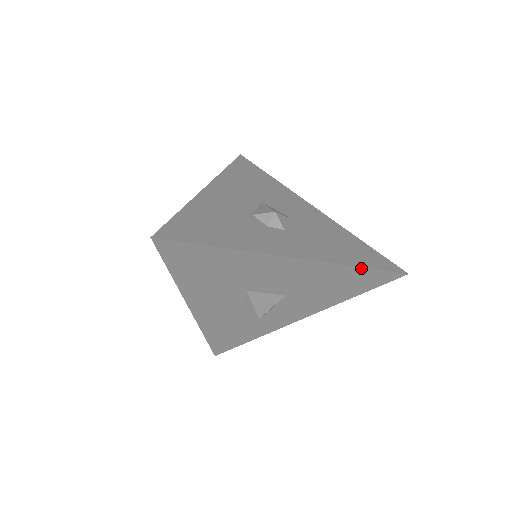
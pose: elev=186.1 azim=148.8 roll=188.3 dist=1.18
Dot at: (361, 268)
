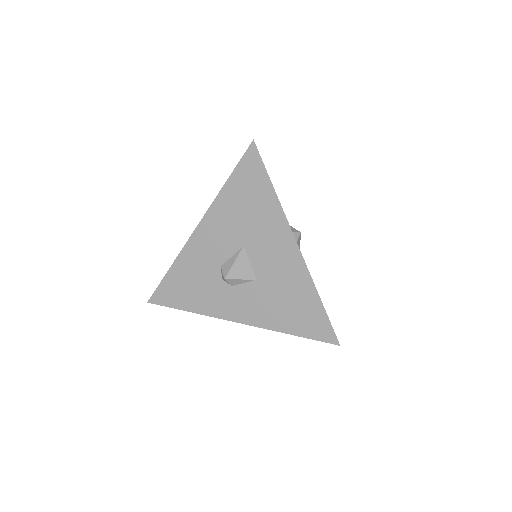
Dot at: (321, 302)
